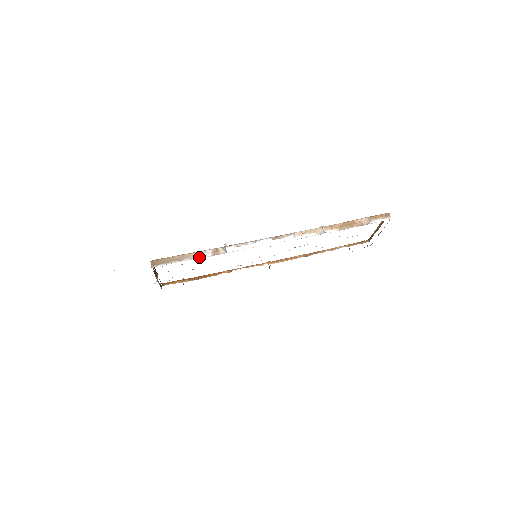
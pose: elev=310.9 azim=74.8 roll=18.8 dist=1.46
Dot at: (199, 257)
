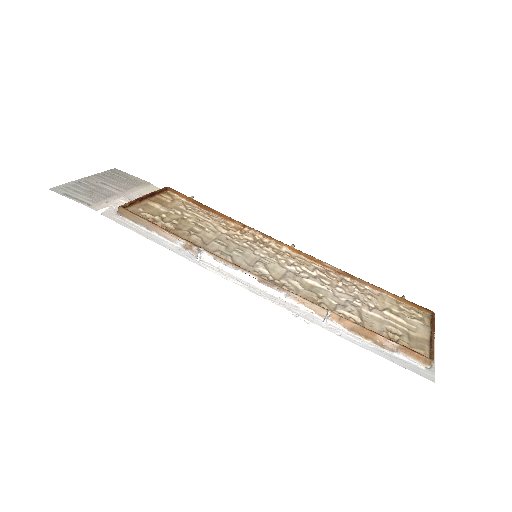
Dot at: (168, 239)
